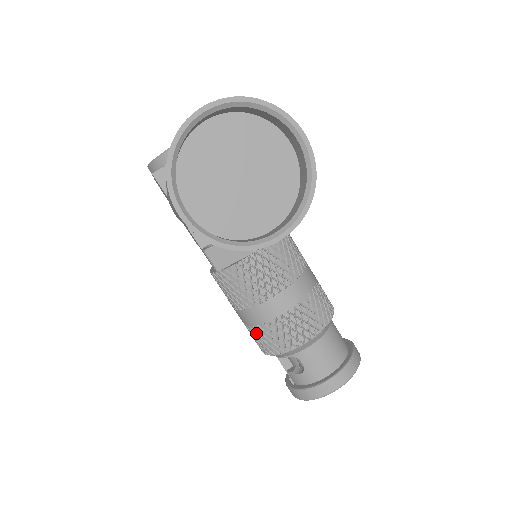
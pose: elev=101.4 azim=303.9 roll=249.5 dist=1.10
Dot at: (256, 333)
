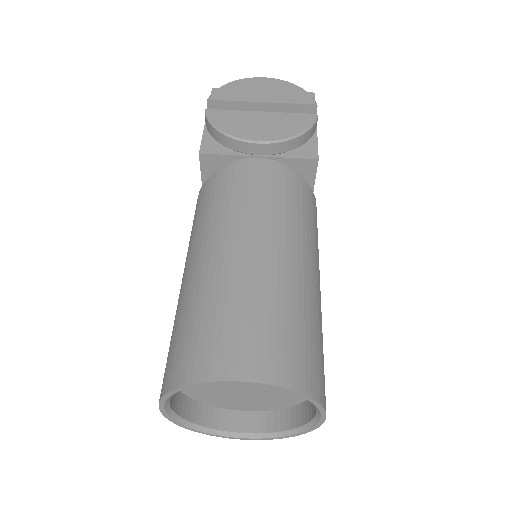
Dot at: occluded
